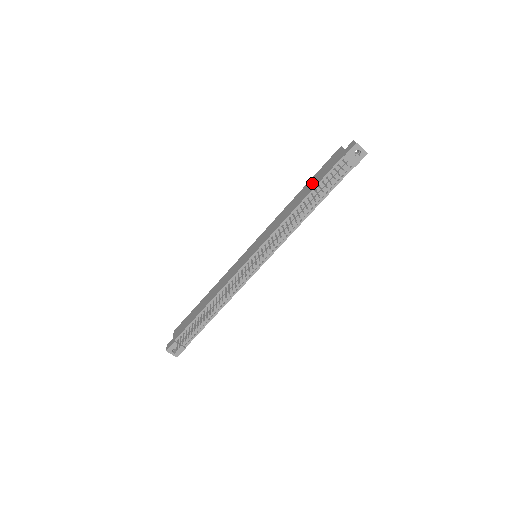
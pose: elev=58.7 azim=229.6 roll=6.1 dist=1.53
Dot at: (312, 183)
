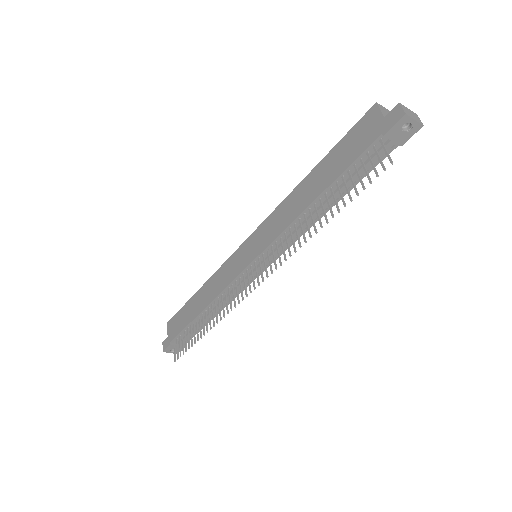
Dot at: (330, 166)
